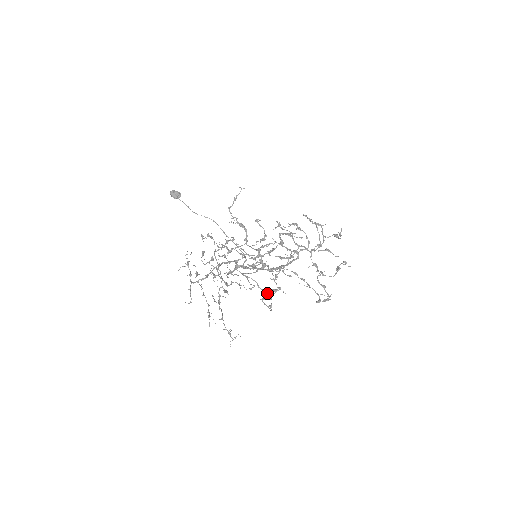
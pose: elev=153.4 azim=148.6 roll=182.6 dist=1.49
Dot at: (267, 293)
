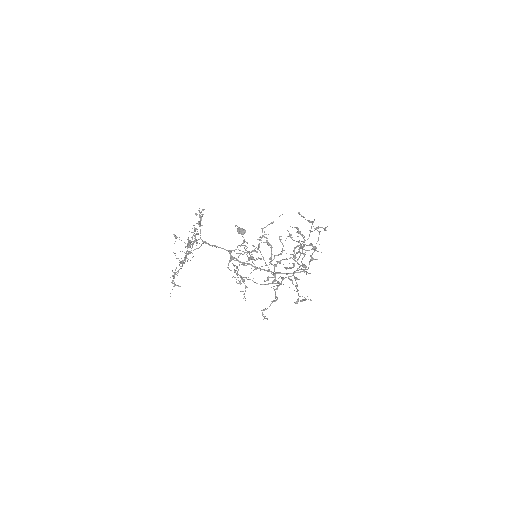
Dot at: (243, 279)
